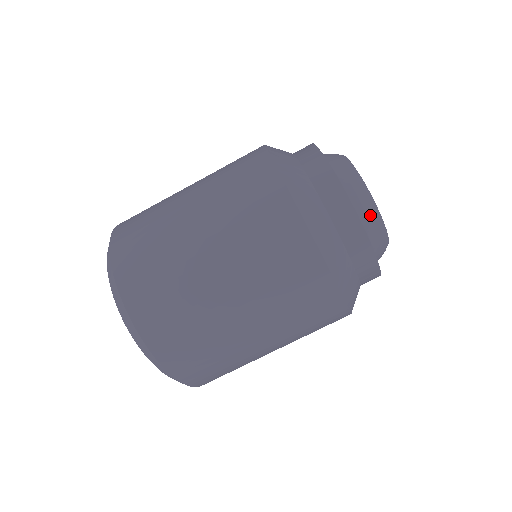
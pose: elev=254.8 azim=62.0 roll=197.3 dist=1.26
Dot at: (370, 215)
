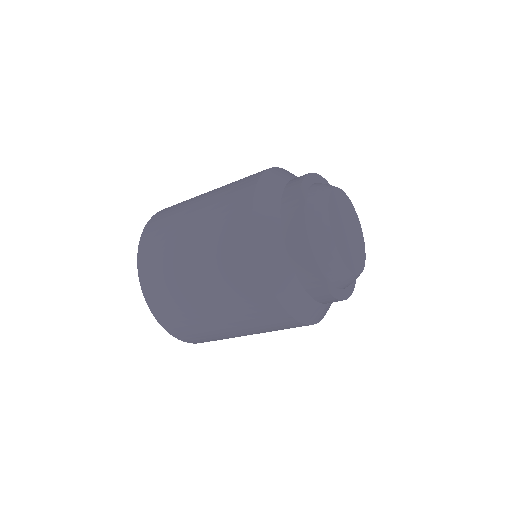
Dot at: (342, 278)
